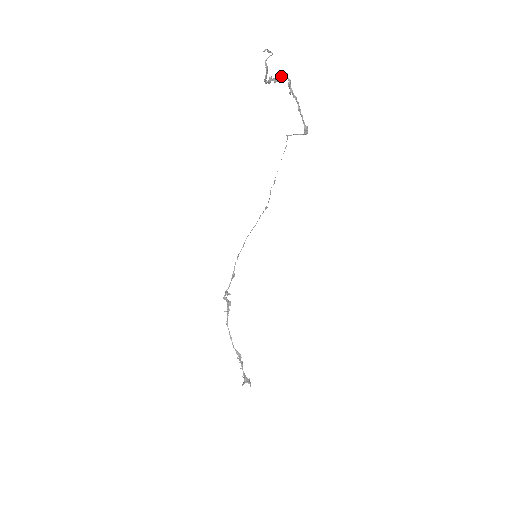
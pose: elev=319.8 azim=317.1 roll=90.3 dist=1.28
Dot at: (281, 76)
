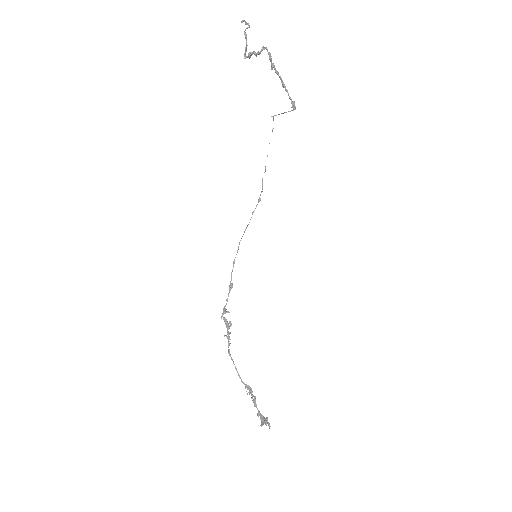
Dot at: (261, 50)
